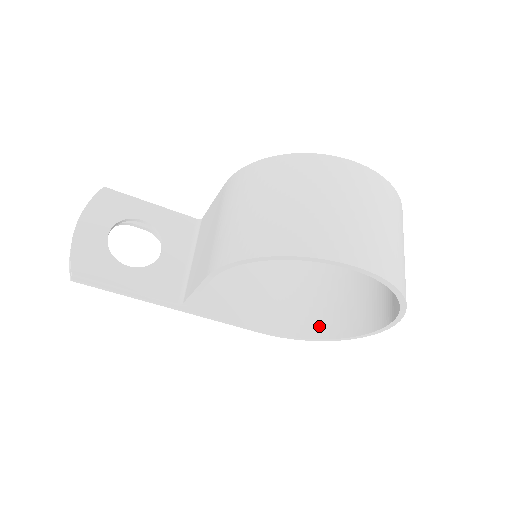
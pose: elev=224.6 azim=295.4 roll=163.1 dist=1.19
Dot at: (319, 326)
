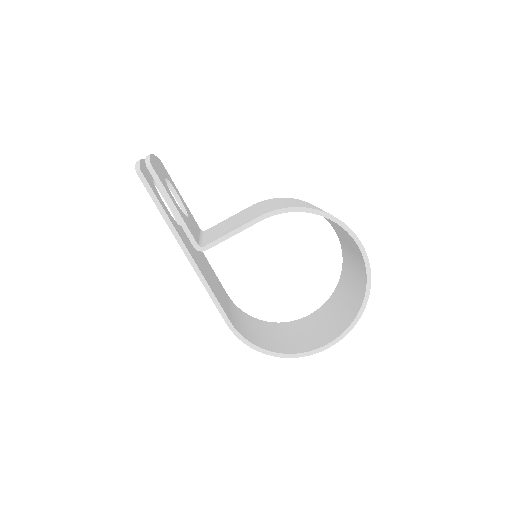
Dot at: (268, 345)
